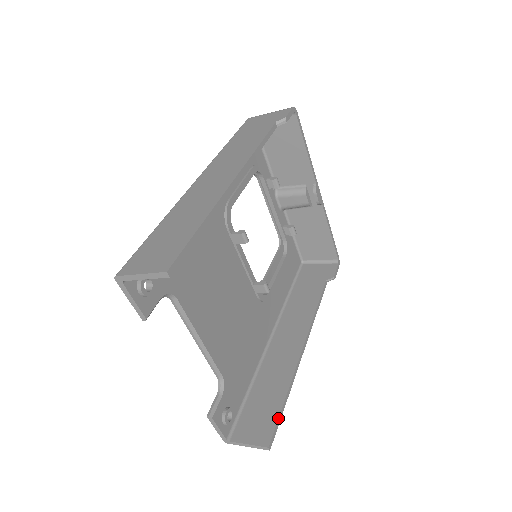
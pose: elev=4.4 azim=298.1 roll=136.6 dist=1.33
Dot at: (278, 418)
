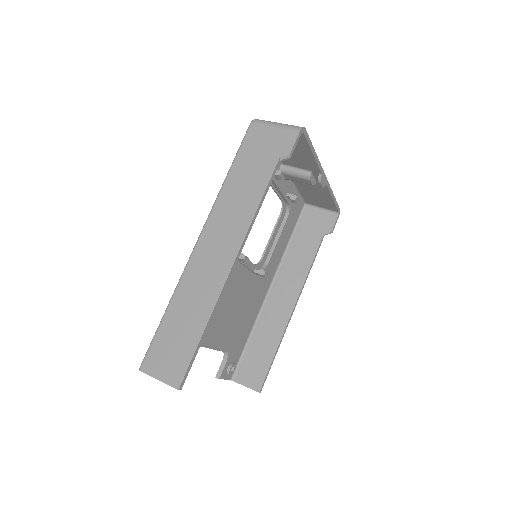
Dot at: (268, 371)
